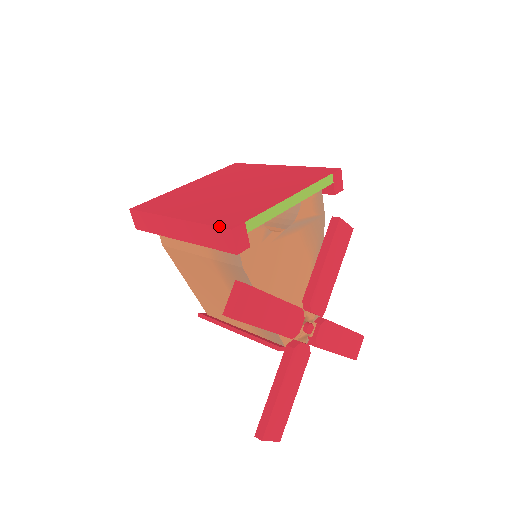
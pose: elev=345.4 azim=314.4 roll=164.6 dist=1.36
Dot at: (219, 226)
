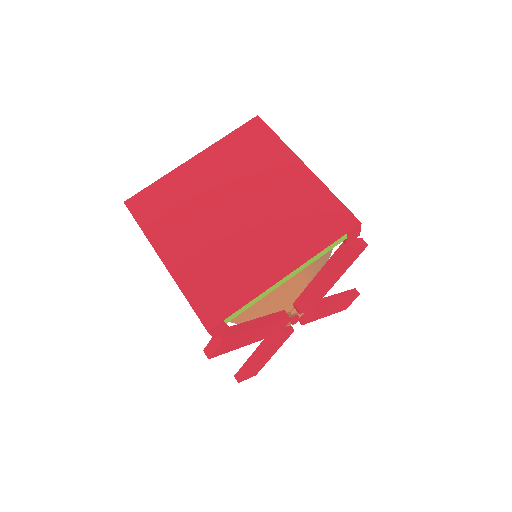
Dot at: (198, 316)
